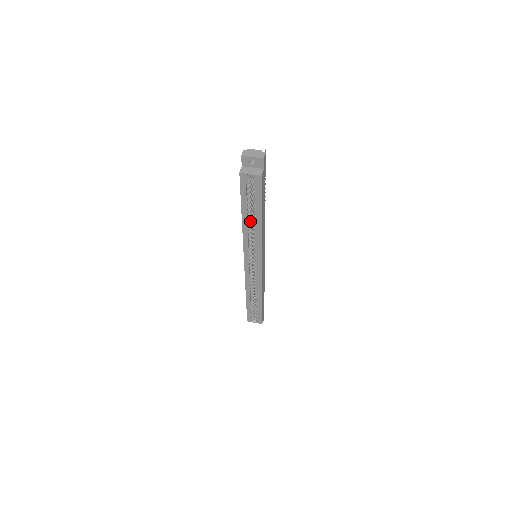
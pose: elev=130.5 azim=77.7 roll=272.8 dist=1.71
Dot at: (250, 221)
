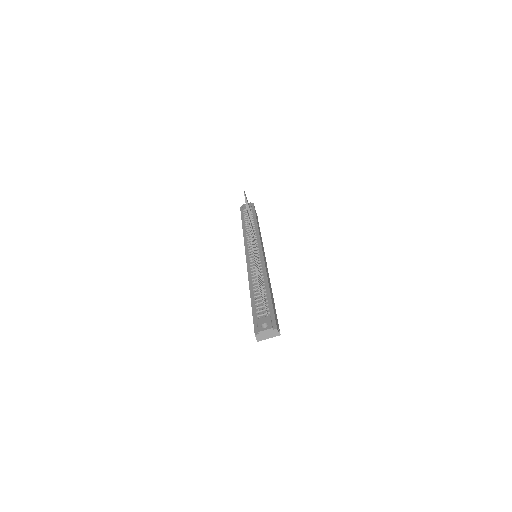
Dot at: occluded
